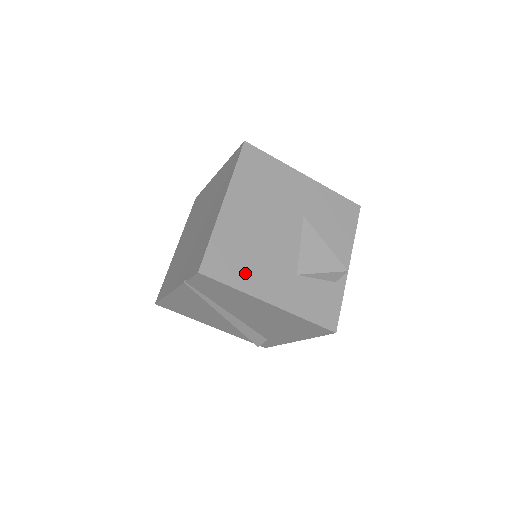
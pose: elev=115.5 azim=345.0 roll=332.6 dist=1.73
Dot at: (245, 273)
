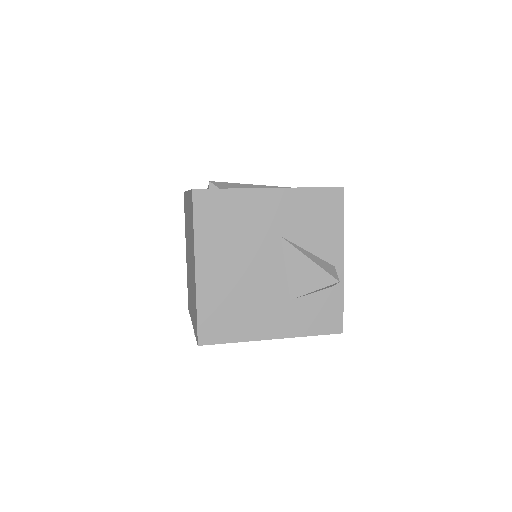
Dot at: (240, 325)
